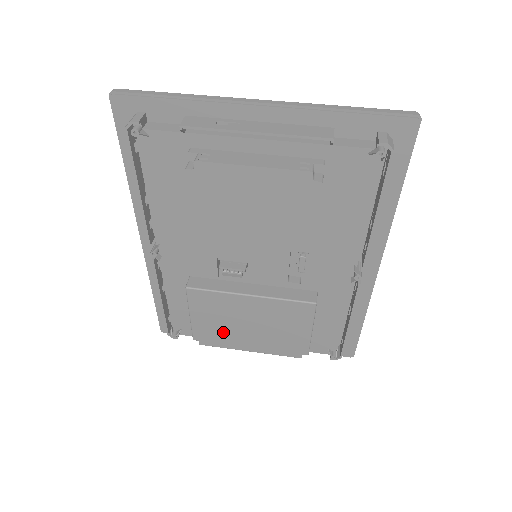
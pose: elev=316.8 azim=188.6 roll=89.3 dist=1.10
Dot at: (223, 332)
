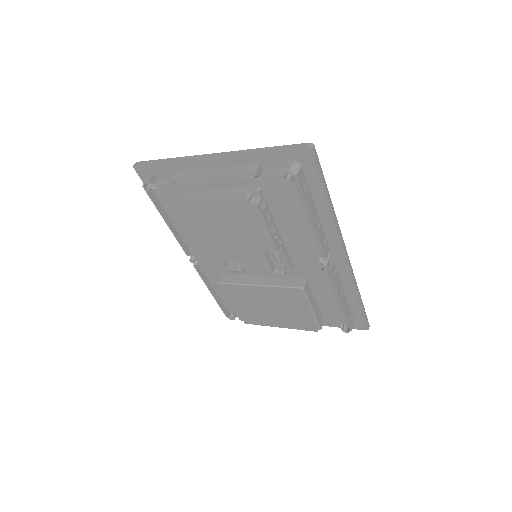
Dot at: (255, 313)
